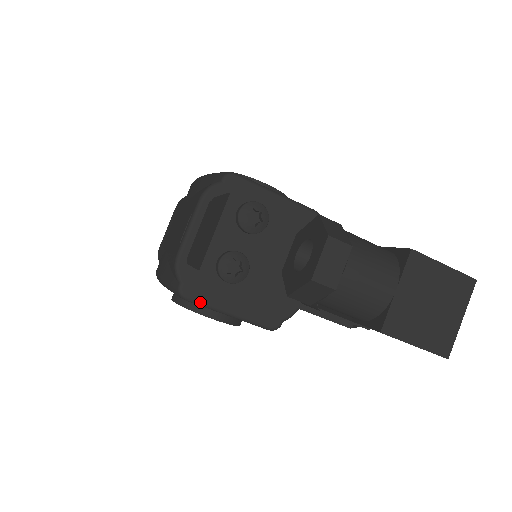
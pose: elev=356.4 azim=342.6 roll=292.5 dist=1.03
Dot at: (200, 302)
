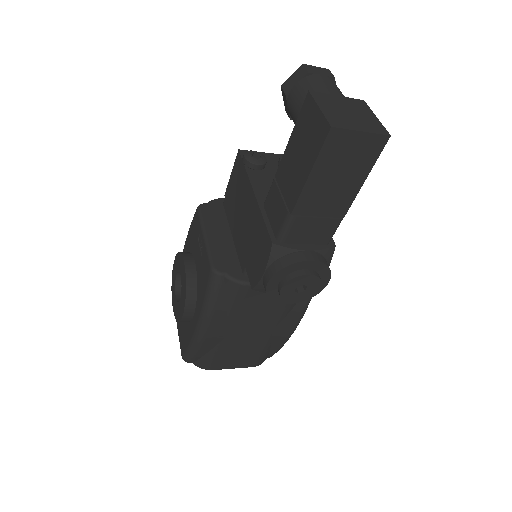
Dot at: (202, 216)
